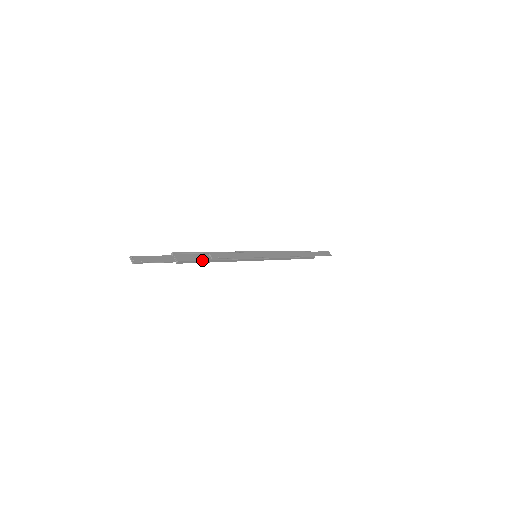
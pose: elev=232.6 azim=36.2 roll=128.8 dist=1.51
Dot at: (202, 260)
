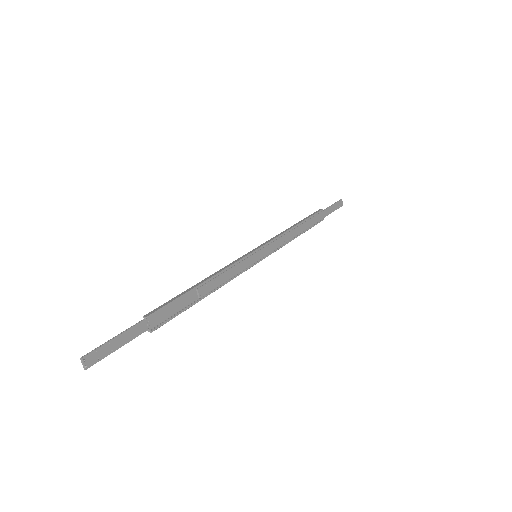
Dot at: (185, 310)
